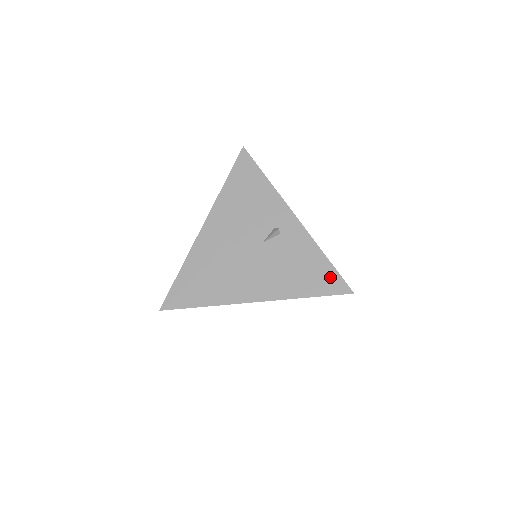
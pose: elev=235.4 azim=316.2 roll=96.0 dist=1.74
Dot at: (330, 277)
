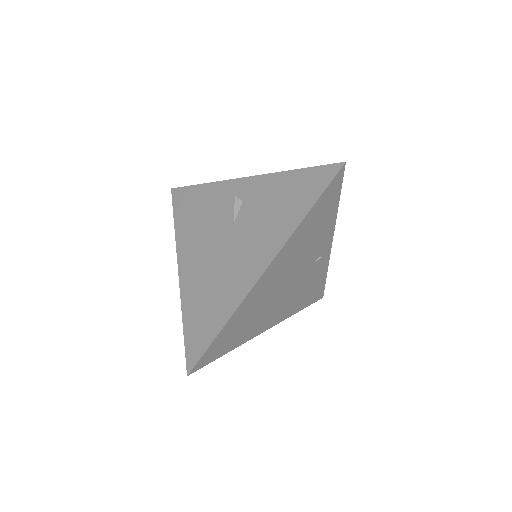
Dot at: (312, 177)
